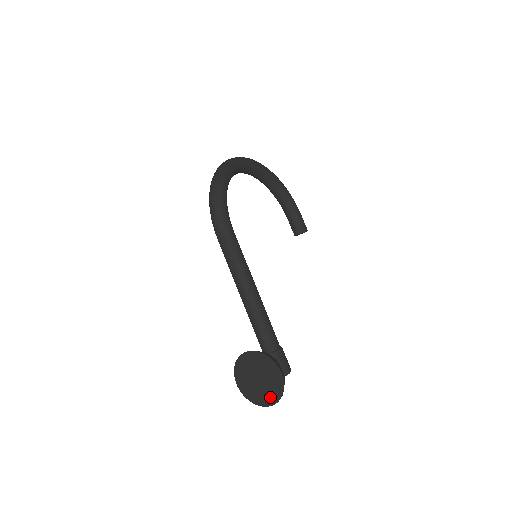
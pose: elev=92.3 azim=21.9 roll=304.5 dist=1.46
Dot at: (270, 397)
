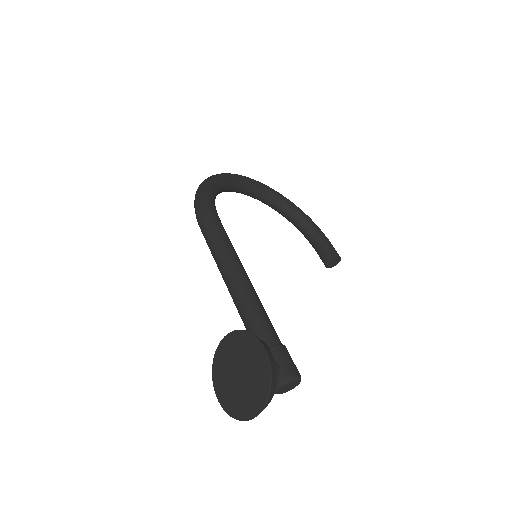
Dot at: (256, 398)
